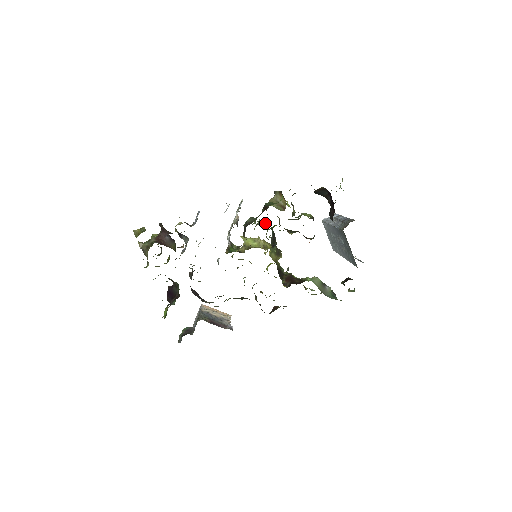
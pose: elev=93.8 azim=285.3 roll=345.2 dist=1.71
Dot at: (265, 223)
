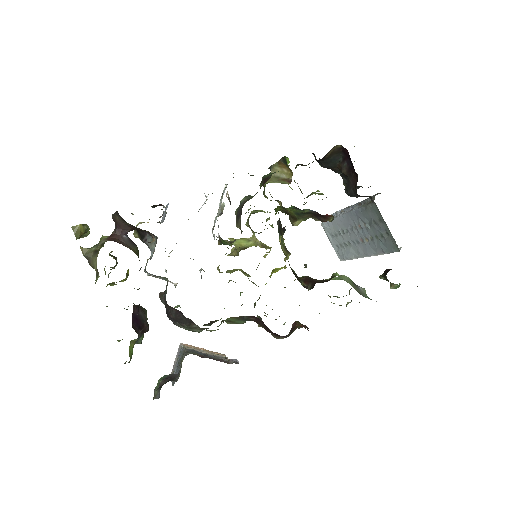
Dot at: (262, 211)
